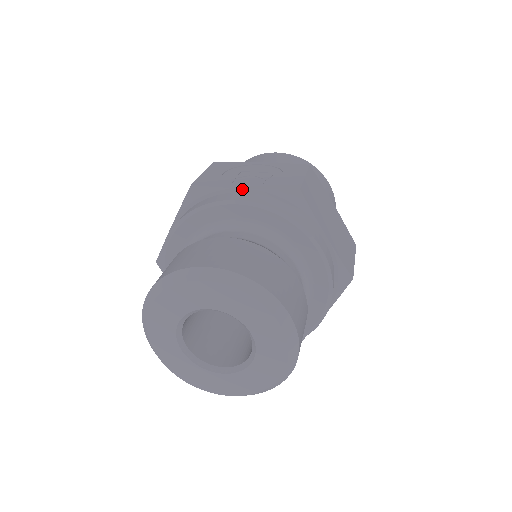
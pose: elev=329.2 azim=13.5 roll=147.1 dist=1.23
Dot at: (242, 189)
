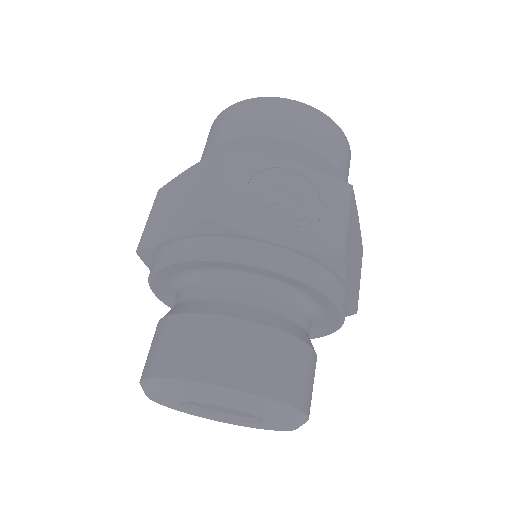
Dot at: (275, 243)
